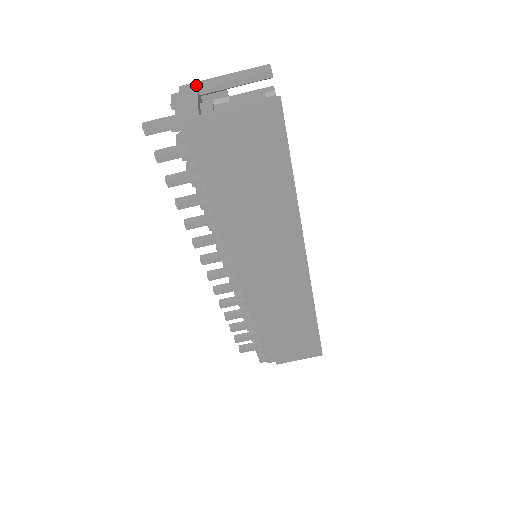
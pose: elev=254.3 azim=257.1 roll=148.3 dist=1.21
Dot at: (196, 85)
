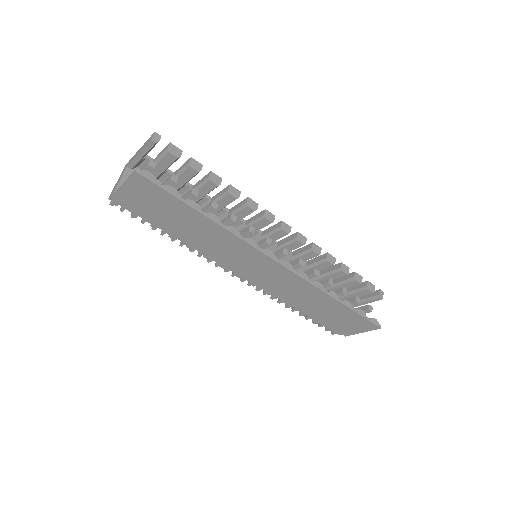
Dot at: (128, 163)
